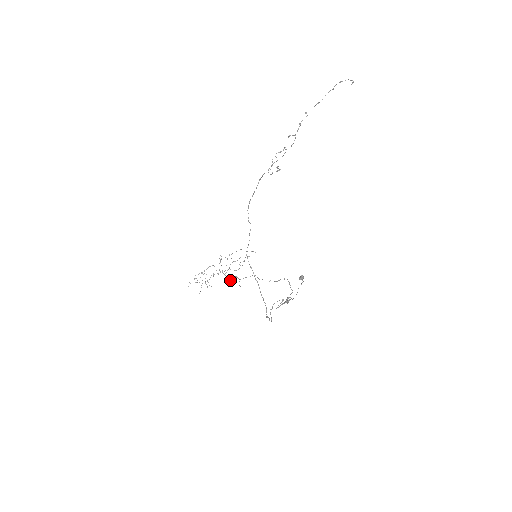
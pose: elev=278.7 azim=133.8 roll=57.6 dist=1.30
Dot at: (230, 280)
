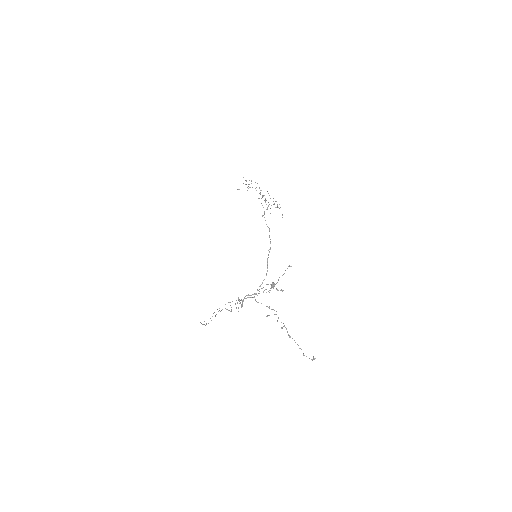
Dot at: (265, 199)
